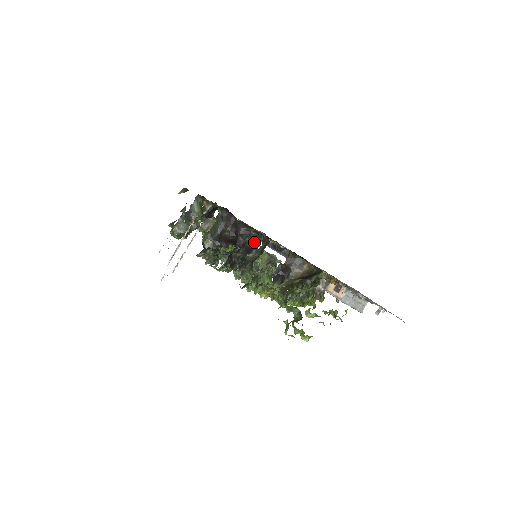
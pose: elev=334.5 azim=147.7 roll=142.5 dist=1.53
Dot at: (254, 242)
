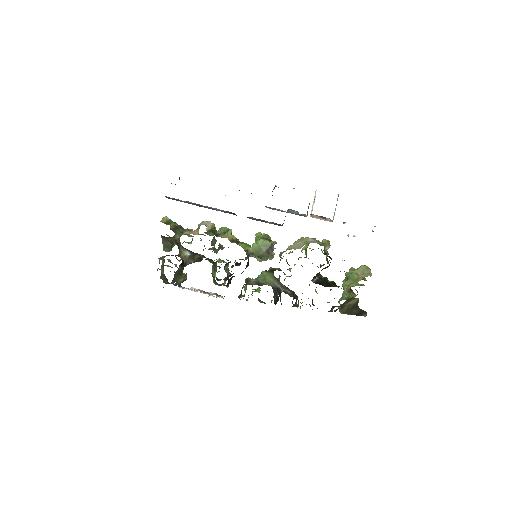
Dot at: occluded
